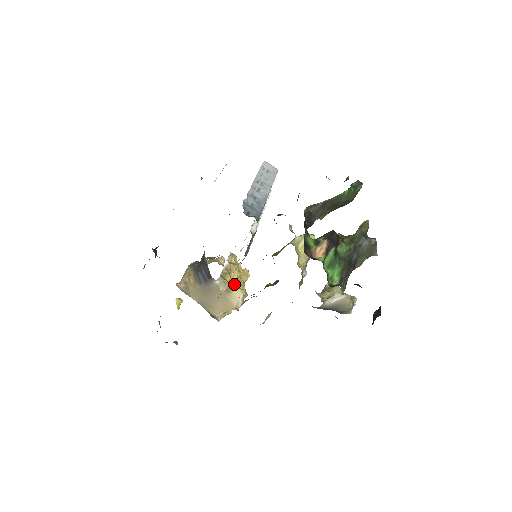
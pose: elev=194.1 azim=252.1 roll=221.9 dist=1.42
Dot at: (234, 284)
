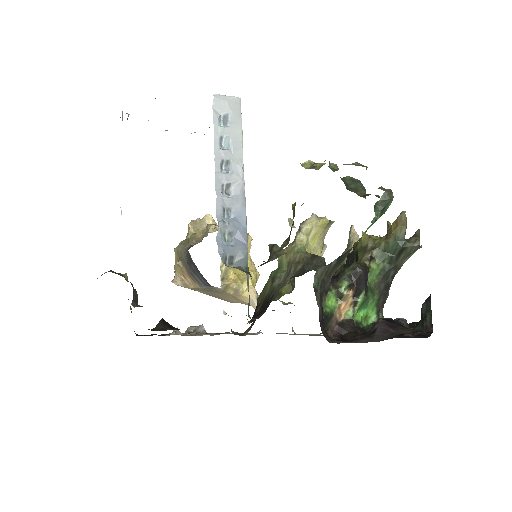
Dot at: (240, 280)
